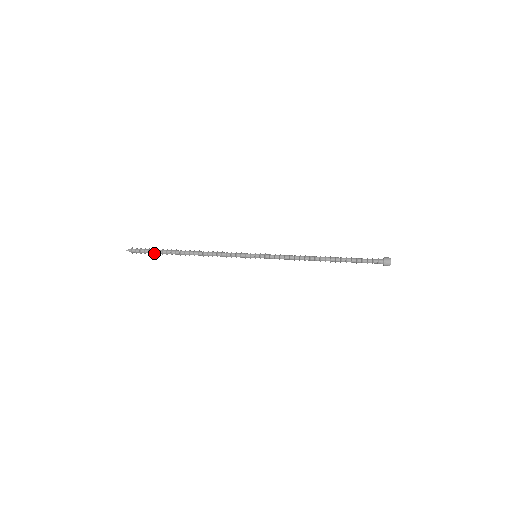
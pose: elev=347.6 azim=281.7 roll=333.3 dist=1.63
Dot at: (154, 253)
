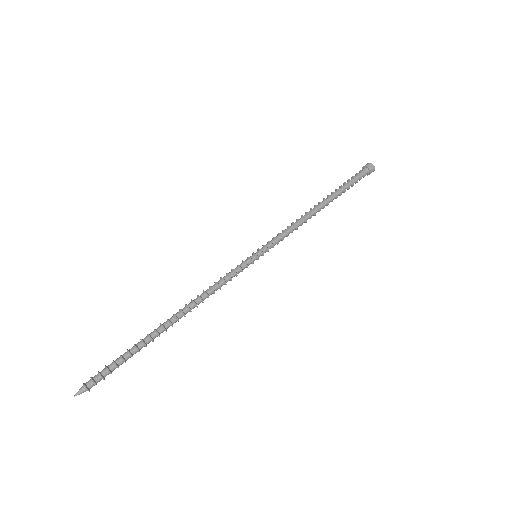
Dot at: (124, 360)
